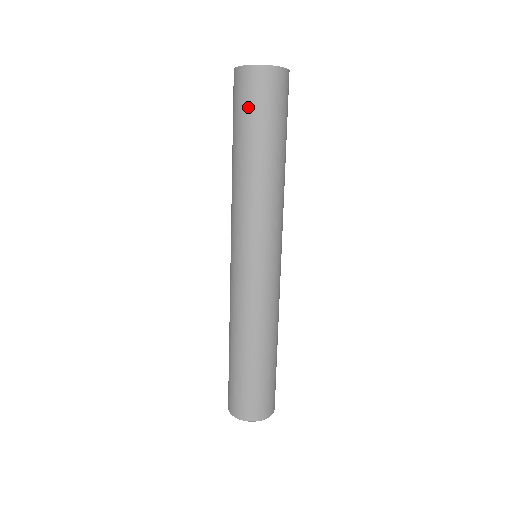
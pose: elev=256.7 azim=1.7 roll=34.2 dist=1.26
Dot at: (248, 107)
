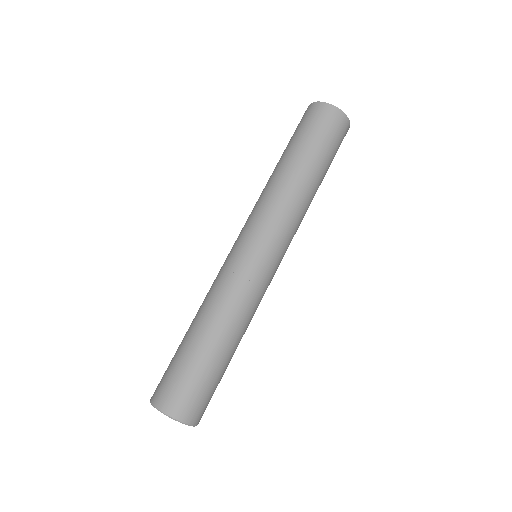
Dot at: (324, 135)
